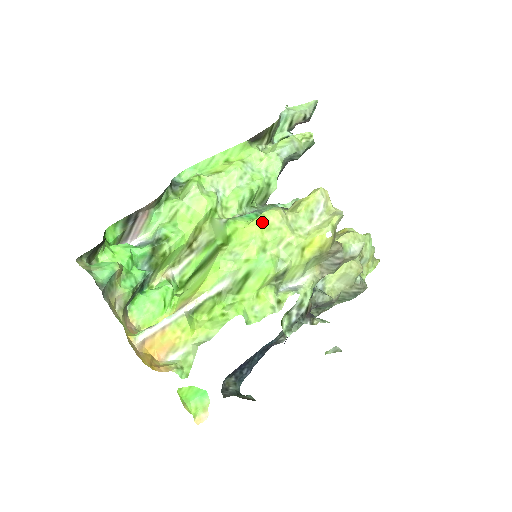
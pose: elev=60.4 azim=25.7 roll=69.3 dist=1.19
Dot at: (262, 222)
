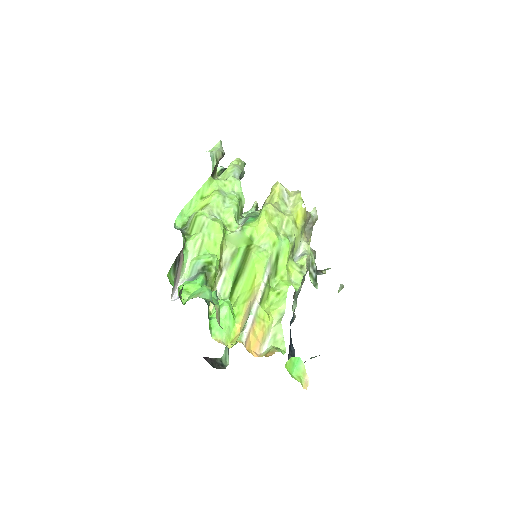
Dot at: (267, 215)
